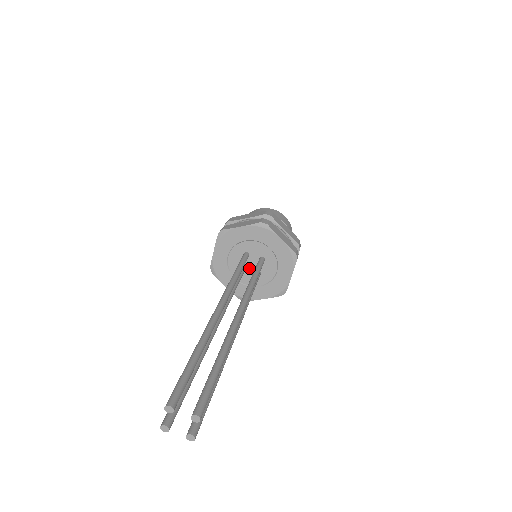
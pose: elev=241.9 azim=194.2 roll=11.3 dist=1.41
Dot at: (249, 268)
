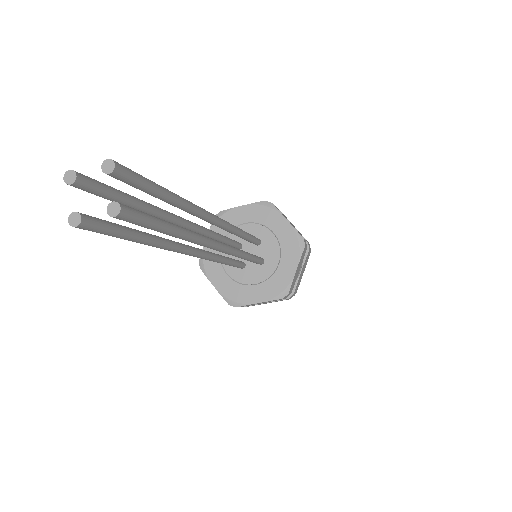
Dot at: occluded
